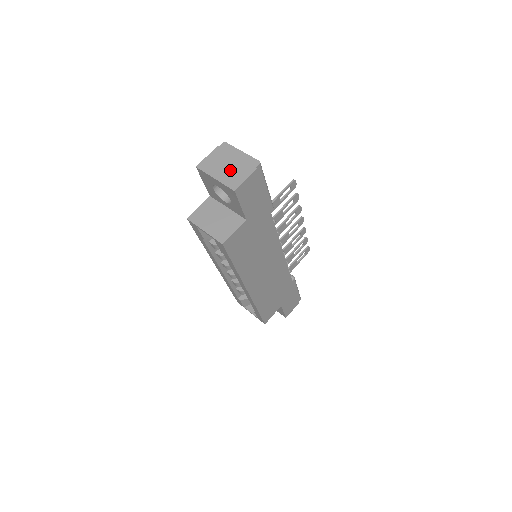
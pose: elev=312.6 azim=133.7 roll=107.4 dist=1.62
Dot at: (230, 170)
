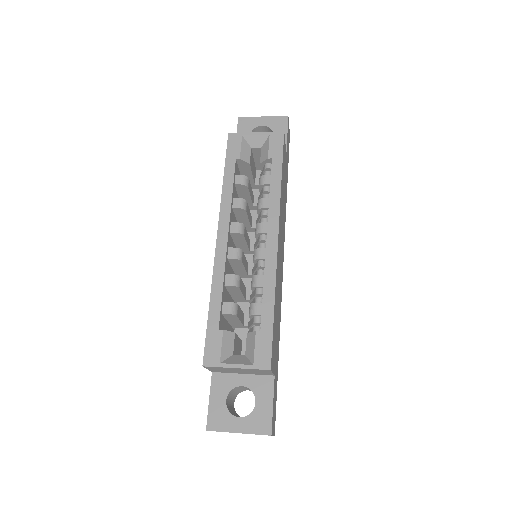
Dot at: occluded
